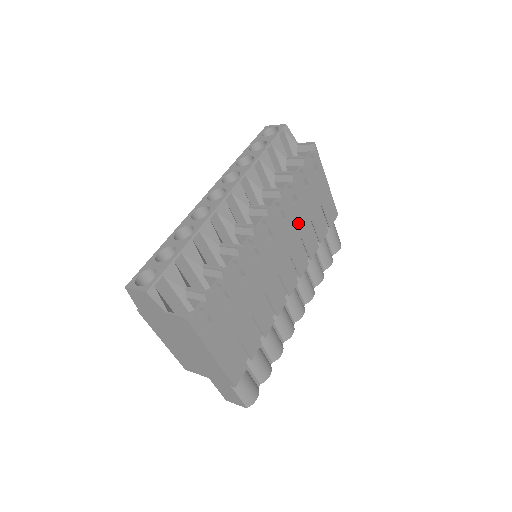
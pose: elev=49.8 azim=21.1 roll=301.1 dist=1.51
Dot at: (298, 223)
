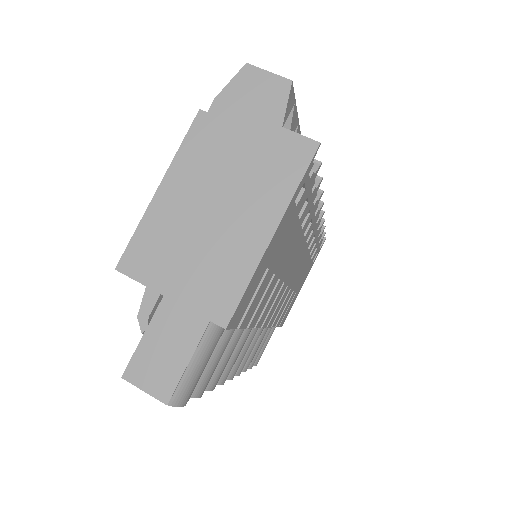
Dot at: (299, 272)
